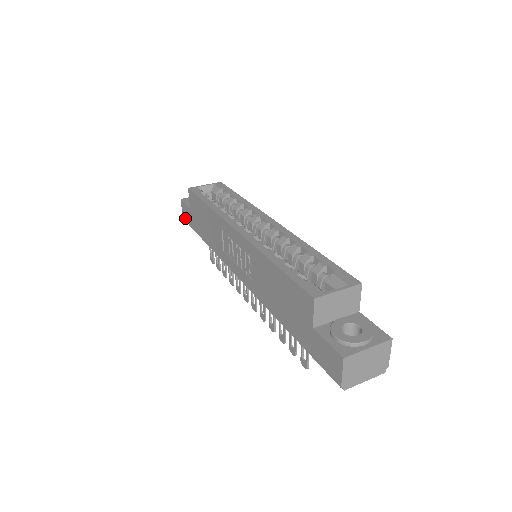
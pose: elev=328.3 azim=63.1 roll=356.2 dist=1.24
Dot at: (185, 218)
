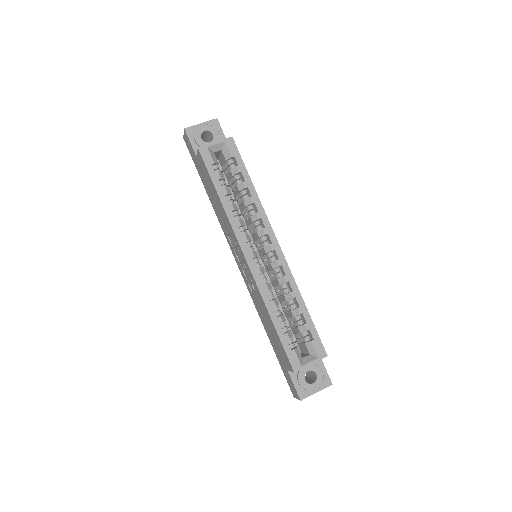
Dot at: (187, 145)
